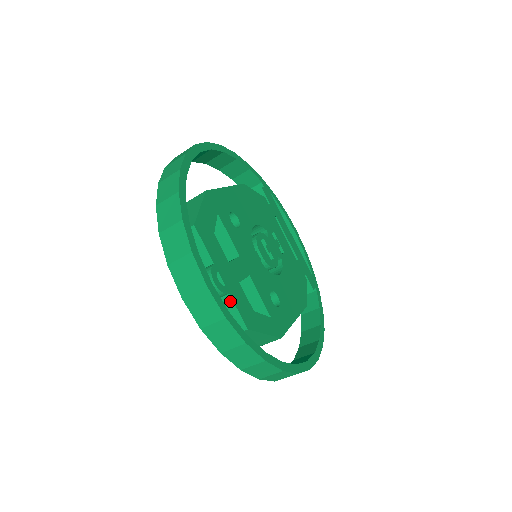
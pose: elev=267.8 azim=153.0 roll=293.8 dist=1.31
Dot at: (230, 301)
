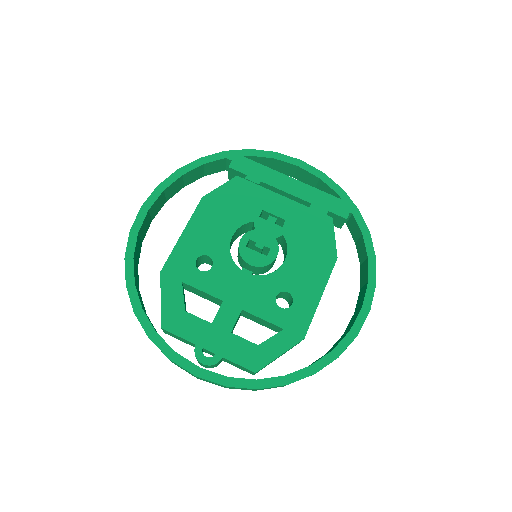
Dot at: (228, 361)
